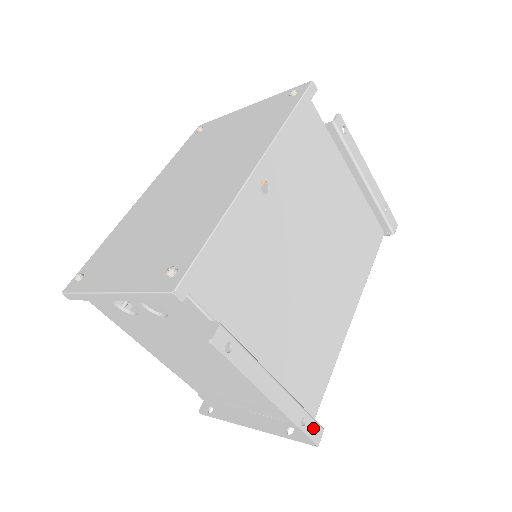
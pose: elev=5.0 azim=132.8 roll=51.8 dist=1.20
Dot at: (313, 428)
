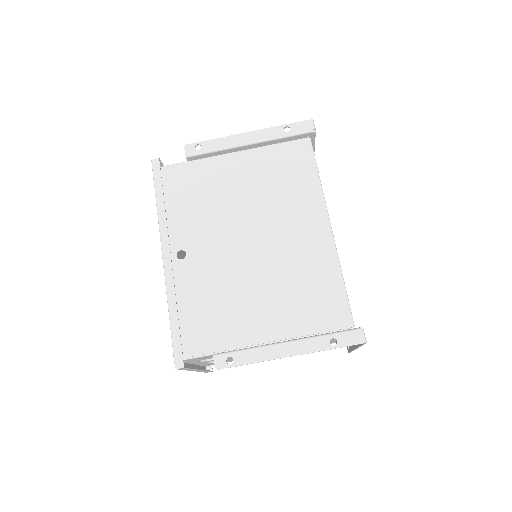
Dot at: (348, 337)
